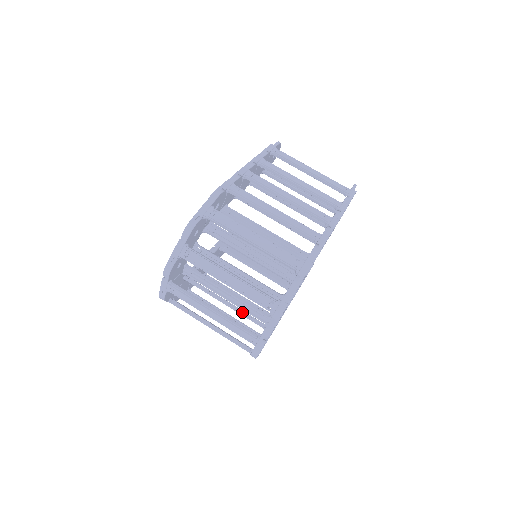
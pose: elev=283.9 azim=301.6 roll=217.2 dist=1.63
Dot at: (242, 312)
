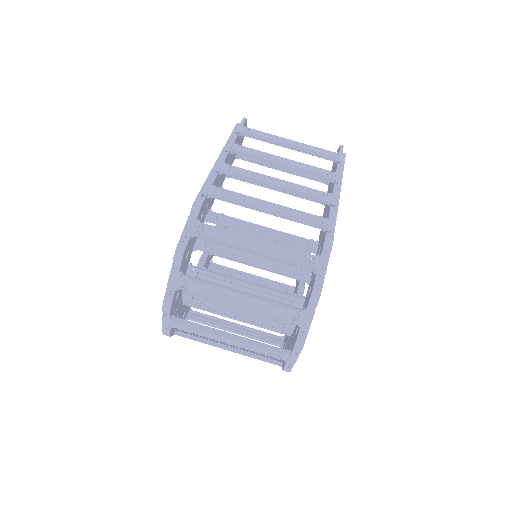
Dot at: (259, 324)
